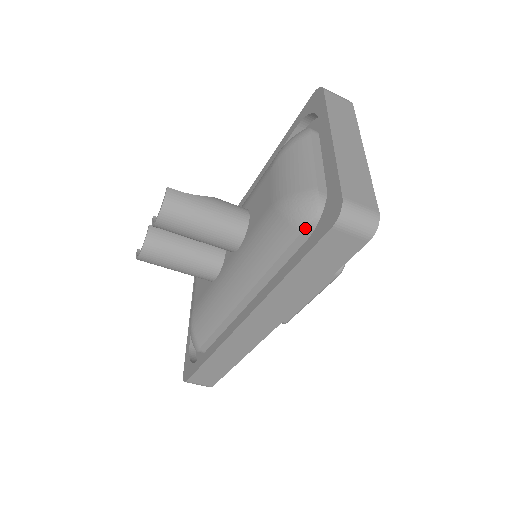
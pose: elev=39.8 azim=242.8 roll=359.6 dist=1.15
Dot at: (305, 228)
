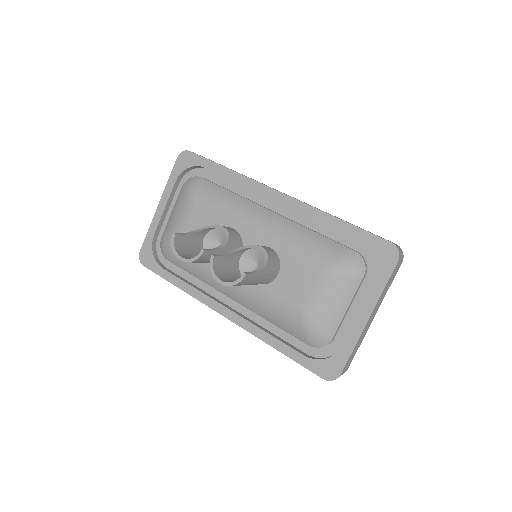
Dot at: occluded
